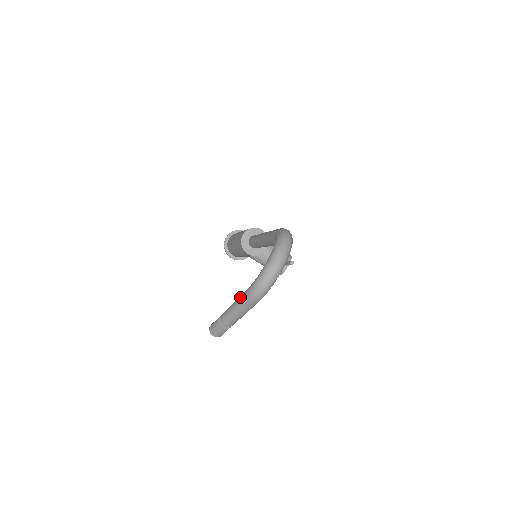
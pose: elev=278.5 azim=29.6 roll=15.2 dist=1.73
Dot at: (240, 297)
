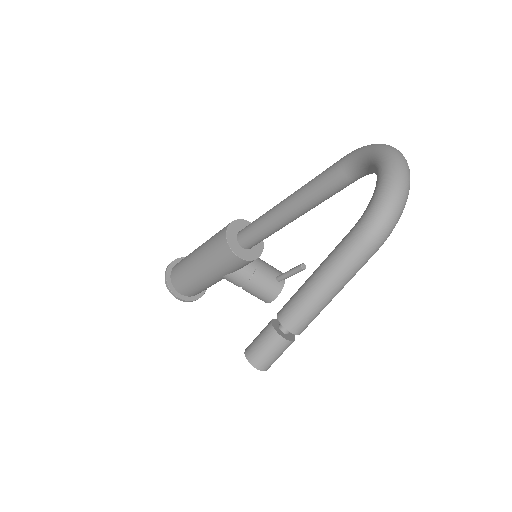
Dot at: (336, 251)
